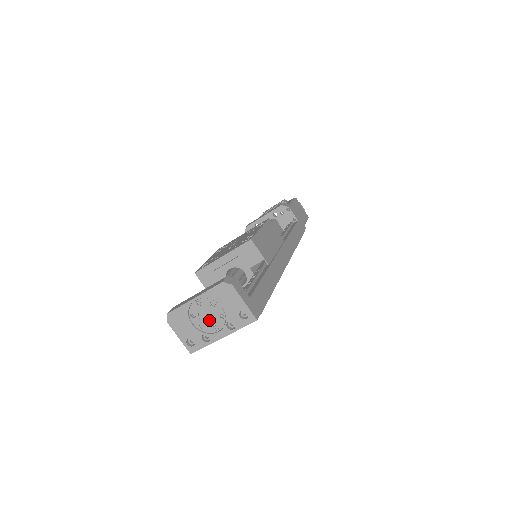
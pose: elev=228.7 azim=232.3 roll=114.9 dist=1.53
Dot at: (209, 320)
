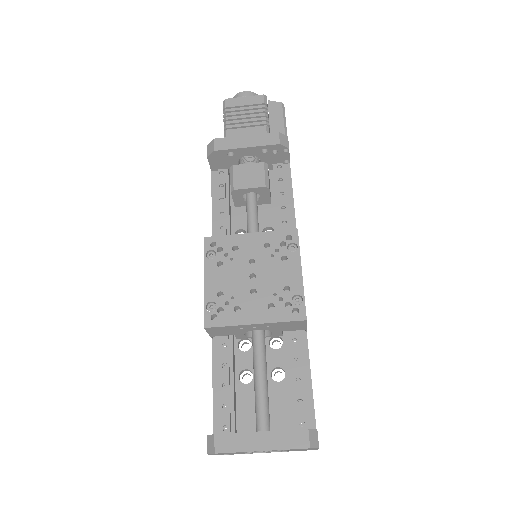
Dot at: occluded
